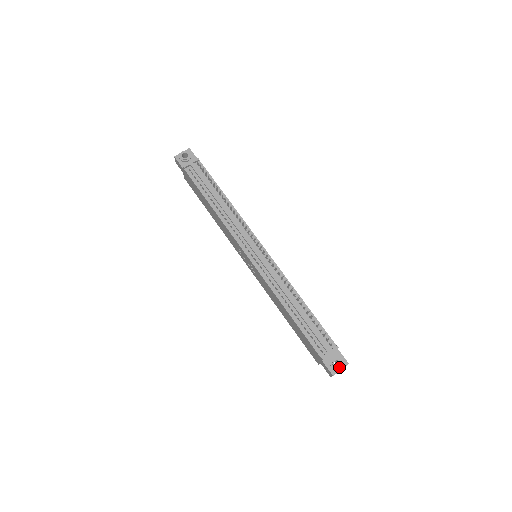
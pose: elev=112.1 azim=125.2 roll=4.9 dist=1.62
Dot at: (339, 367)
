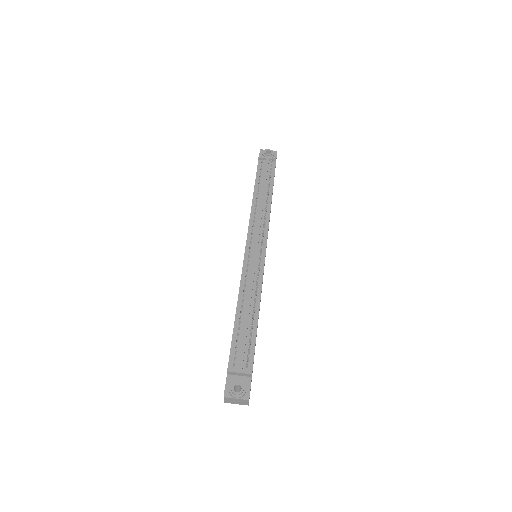
Dot at: (236, 393)
